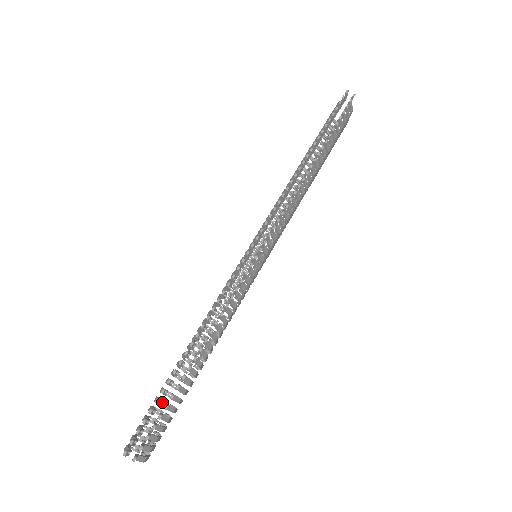
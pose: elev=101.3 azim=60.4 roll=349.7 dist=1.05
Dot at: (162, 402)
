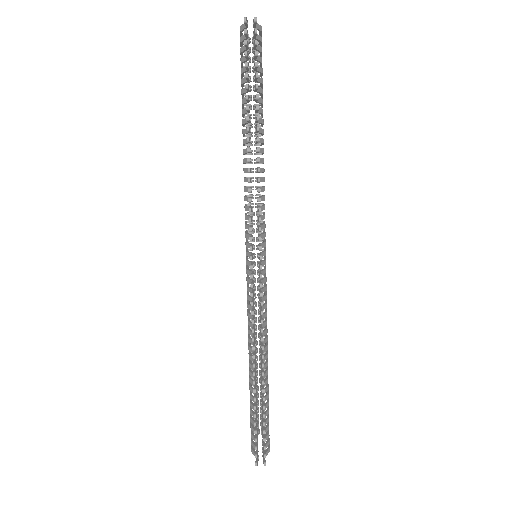
Dot at: occluded
